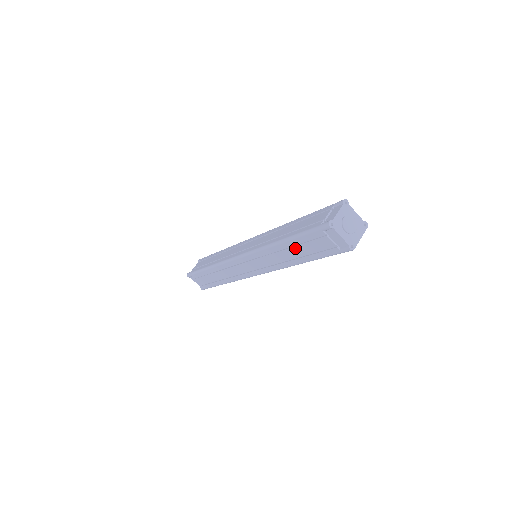
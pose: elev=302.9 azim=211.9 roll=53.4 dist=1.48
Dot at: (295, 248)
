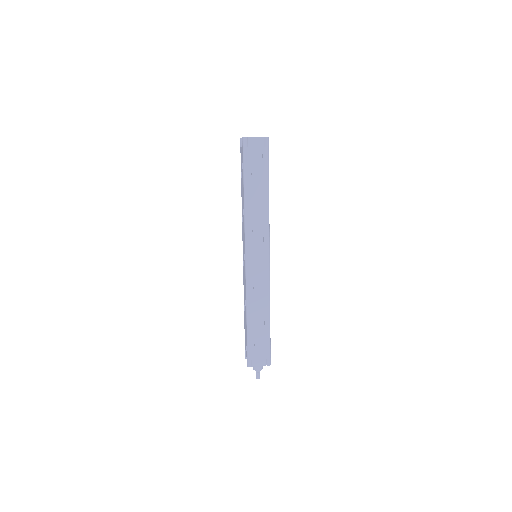
Dot at: (253, 186)
